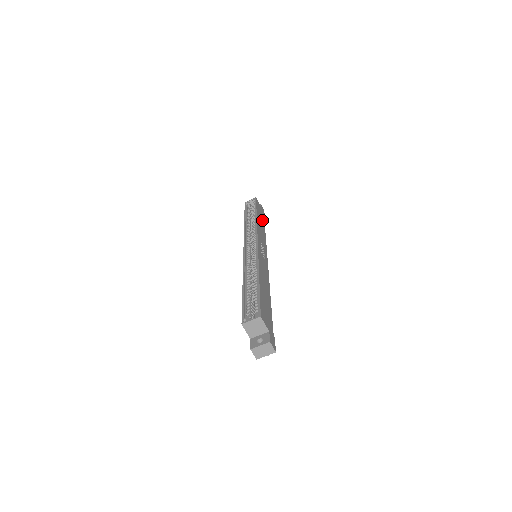
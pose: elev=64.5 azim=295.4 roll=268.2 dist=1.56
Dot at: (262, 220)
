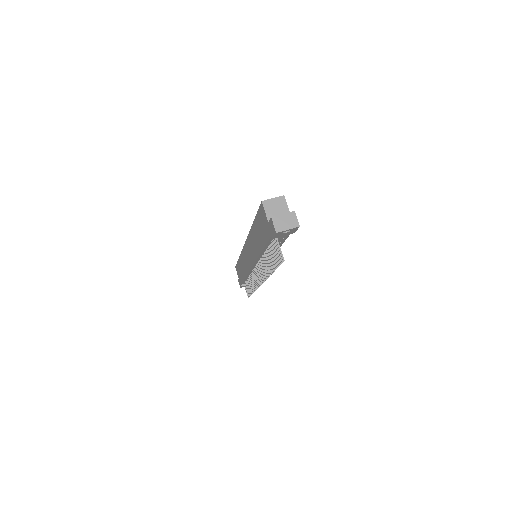
Dot at: occluded
